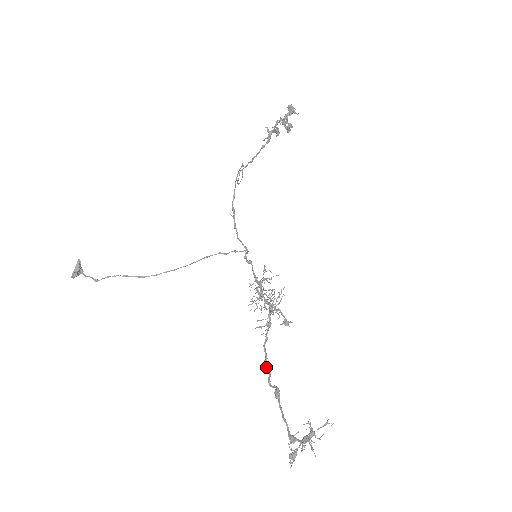
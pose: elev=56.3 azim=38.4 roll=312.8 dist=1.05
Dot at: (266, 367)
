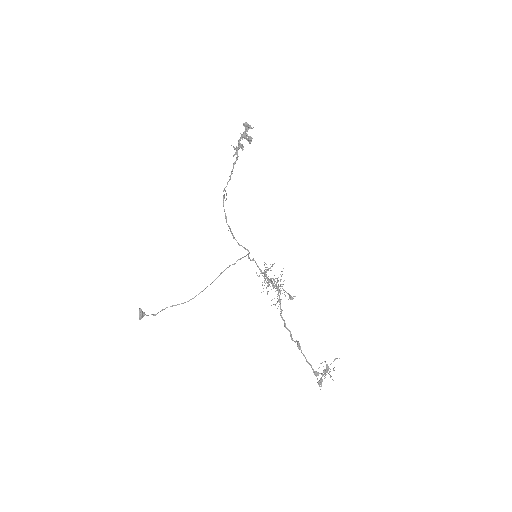
Dot at: (287, 329)
